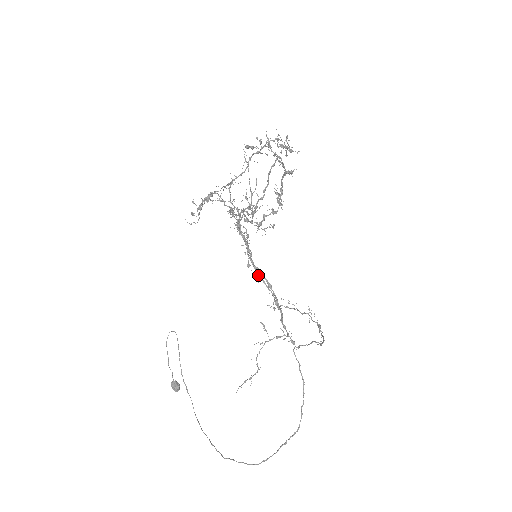
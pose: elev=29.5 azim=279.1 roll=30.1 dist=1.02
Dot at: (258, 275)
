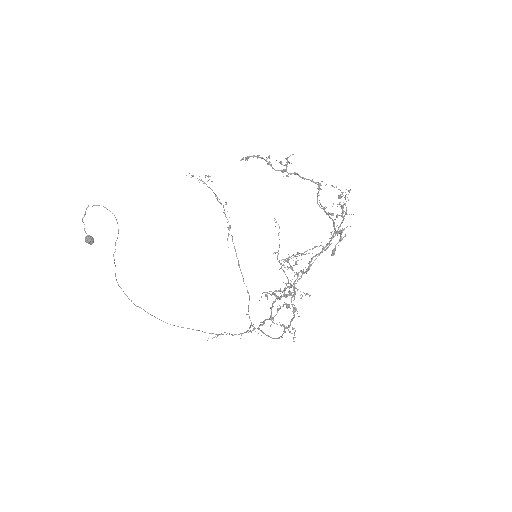
Dot at: occluded
